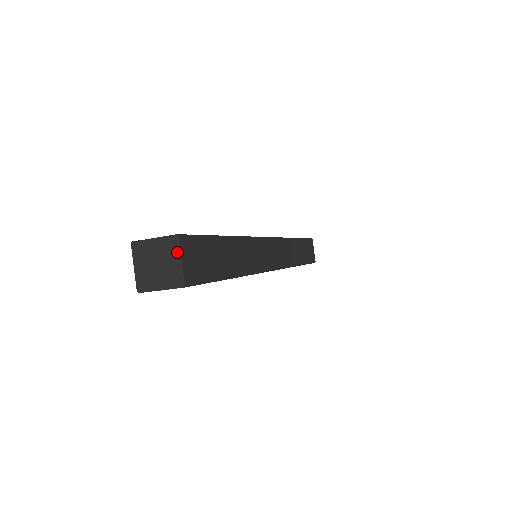
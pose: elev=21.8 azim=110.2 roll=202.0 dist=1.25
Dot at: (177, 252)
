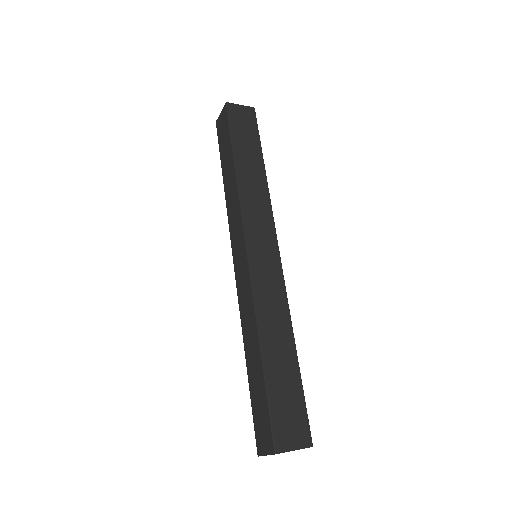
Dot at: occluded
